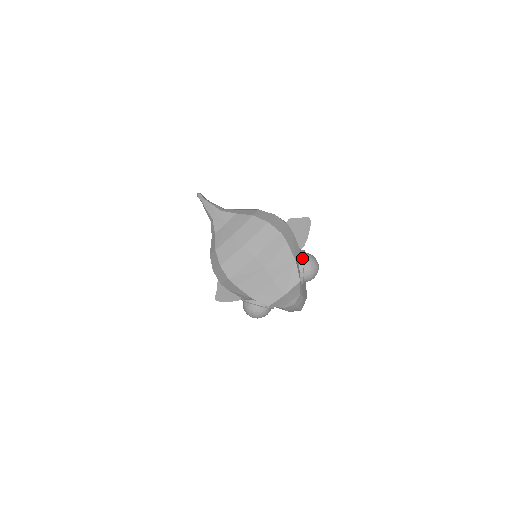
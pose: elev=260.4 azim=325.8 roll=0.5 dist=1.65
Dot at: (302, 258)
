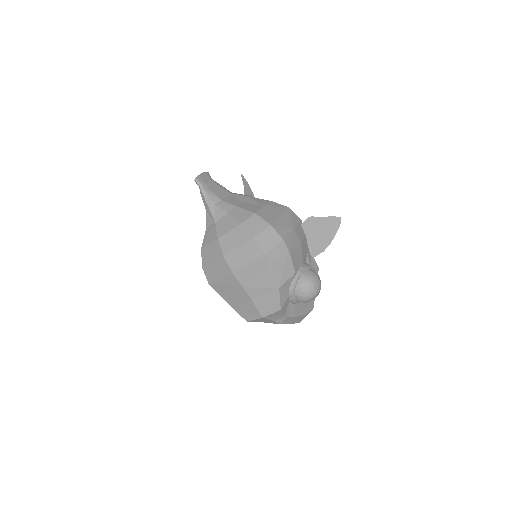
Dot at: (295, 280)
